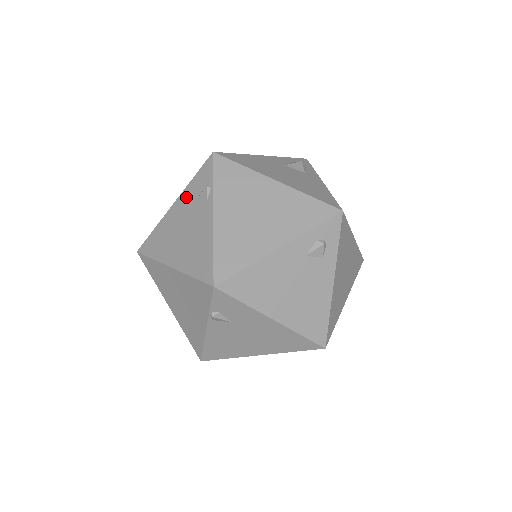
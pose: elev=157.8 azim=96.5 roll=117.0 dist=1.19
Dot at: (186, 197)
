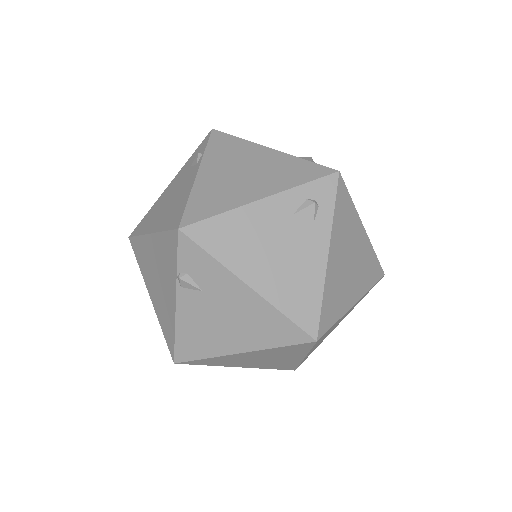
Dot at: (181, 173)
